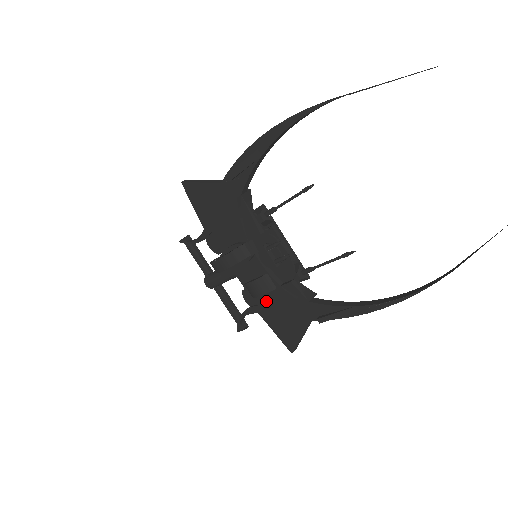
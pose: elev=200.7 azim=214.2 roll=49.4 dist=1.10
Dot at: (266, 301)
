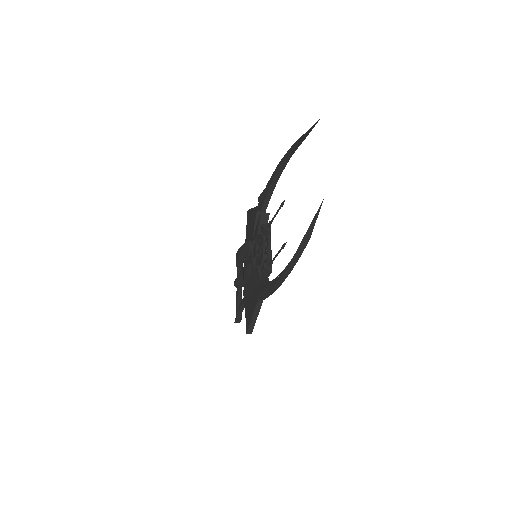
Dot at: (248, 287)
